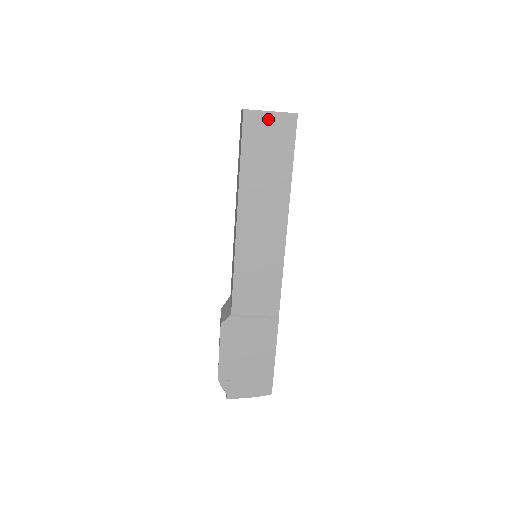
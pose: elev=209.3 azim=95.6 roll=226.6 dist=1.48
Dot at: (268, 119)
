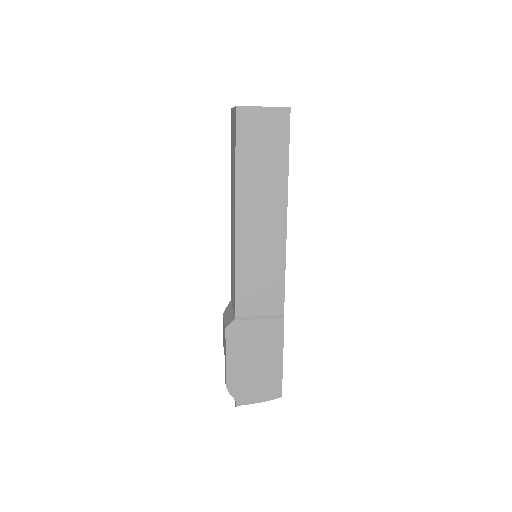
Dot at: (261, 115)
